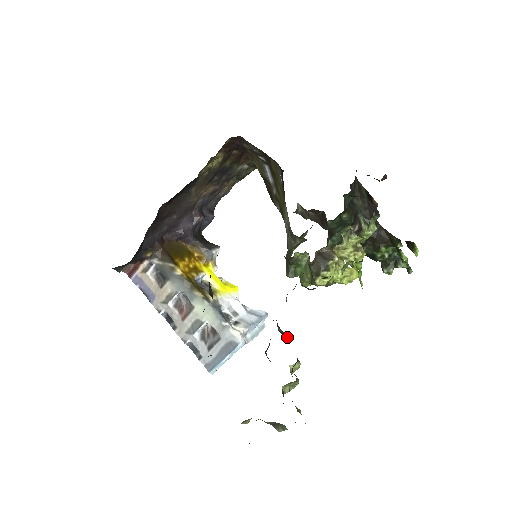
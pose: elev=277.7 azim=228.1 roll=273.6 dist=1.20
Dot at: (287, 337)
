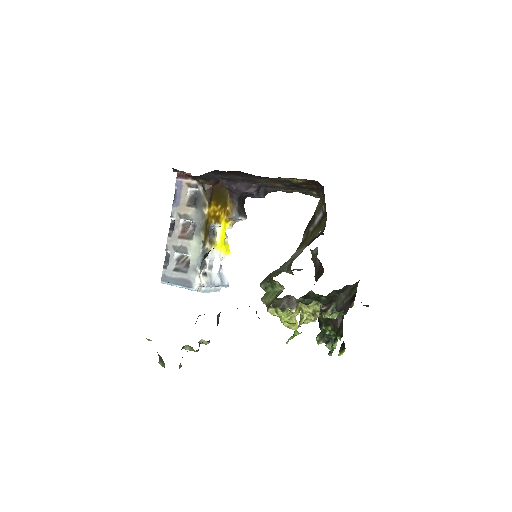
Dot at: occluded
